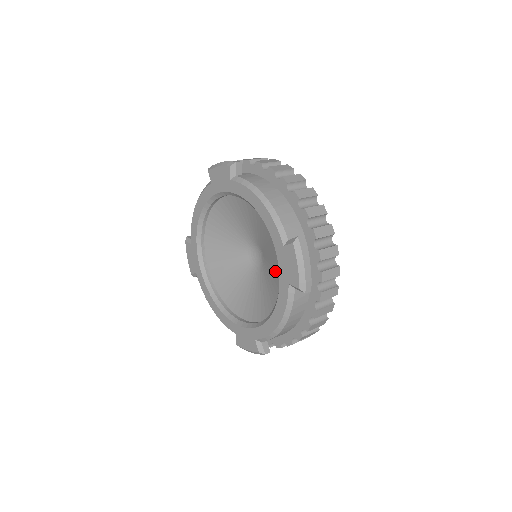
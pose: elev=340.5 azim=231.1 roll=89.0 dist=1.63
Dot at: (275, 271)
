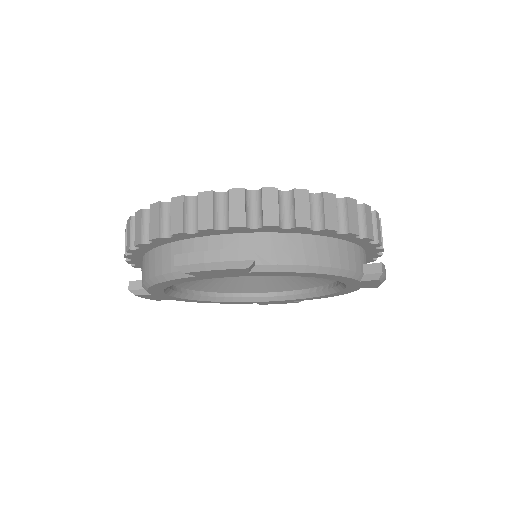
Dot at: occluded
